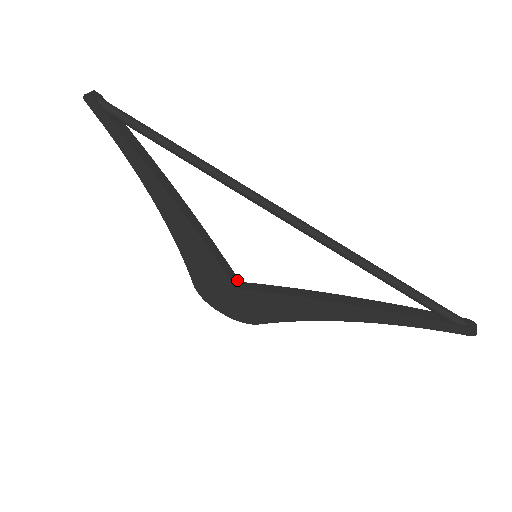
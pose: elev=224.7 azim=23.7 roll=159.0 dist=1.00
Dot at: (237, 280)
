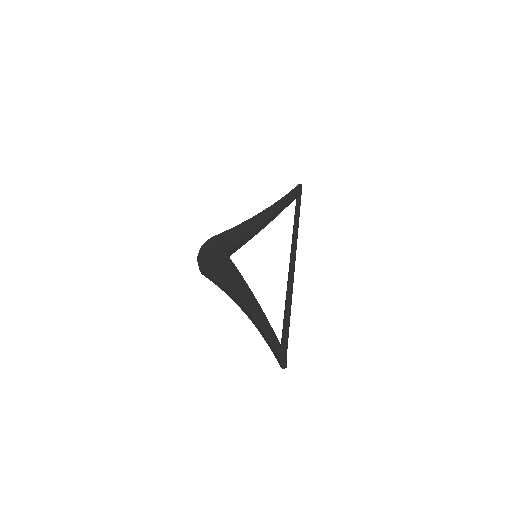
Dot at: (227, 256)
